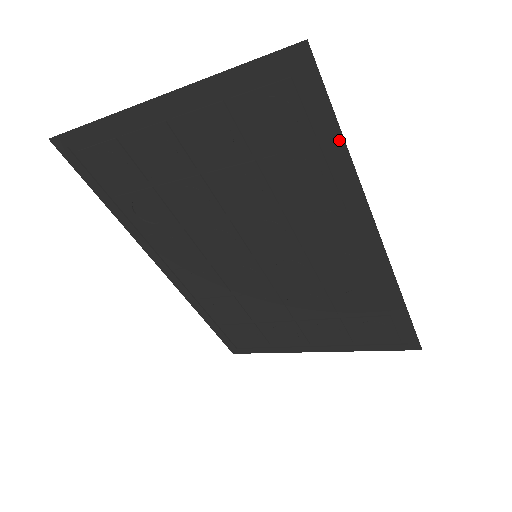
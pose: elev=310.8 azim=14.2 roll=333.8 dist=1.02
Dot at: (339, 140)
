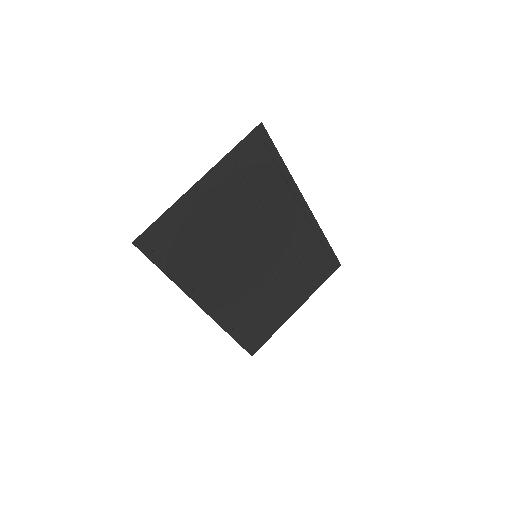
Dot at: (281, 162)
